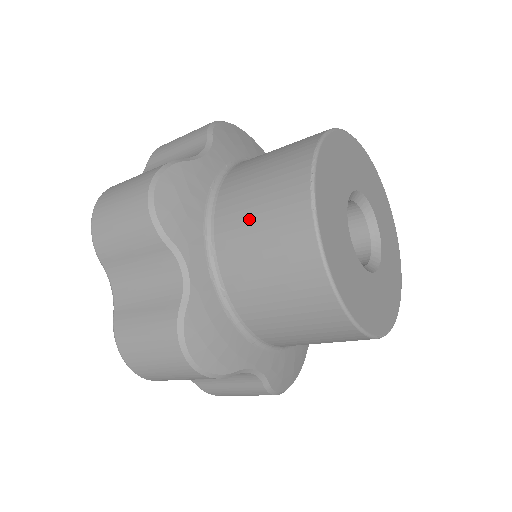
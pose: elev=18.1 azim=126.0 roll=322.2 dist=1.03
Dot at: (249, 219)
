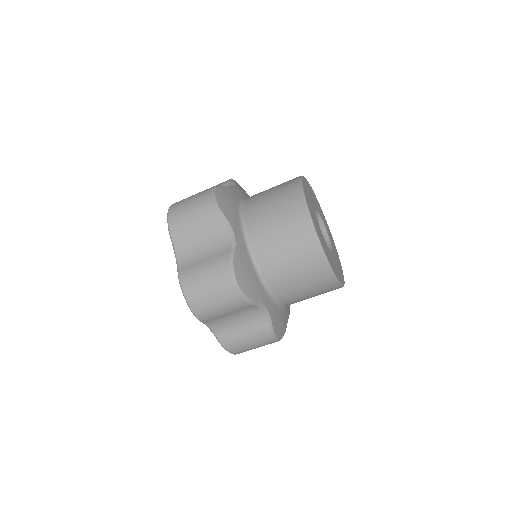
Dot at: occluded
